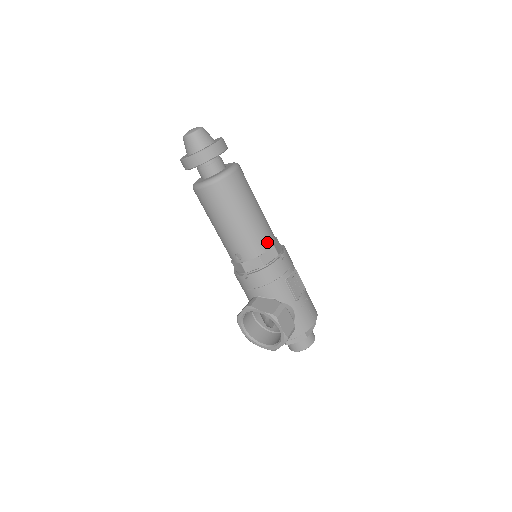
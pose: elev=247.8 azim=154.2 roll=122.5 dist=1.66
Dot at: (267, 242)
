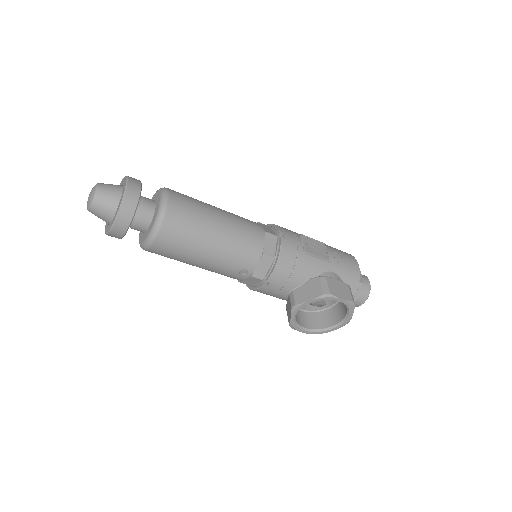
Dot at: (257, 235)
